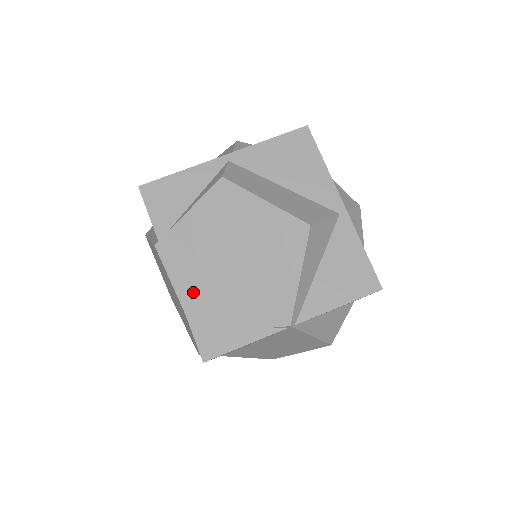
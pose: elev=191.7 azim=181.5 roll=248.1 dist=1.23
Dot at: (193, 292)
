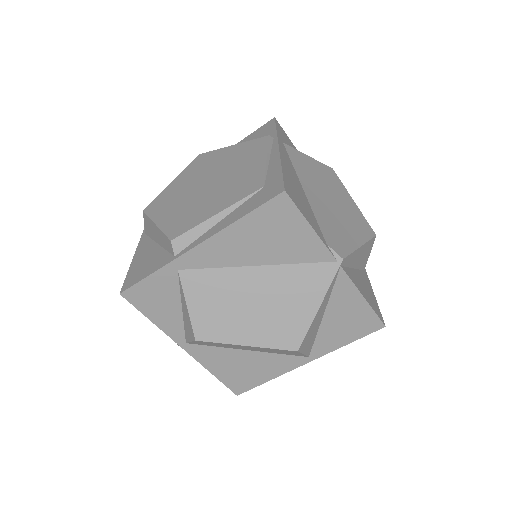
Dot at: (289, 170)
